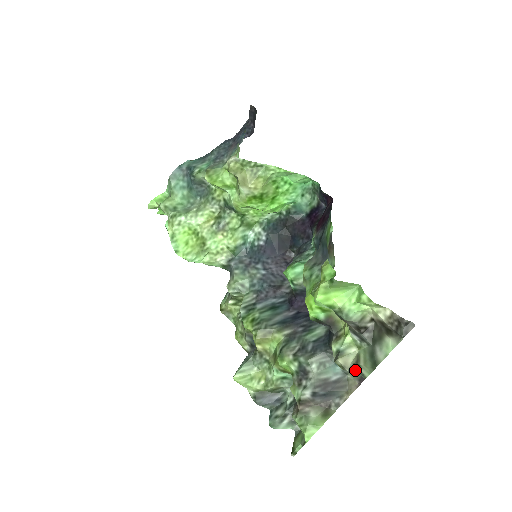
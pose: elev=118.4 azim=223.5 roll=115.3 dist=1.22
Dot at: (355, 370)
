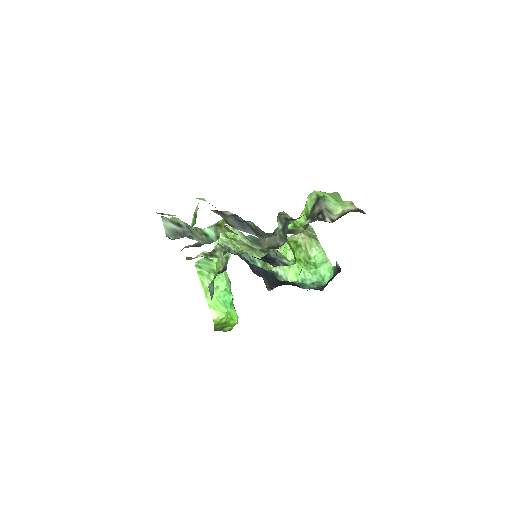
Dot at: (287, 221)
